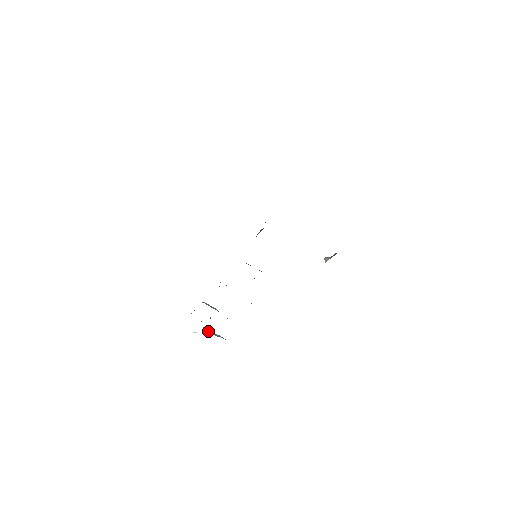
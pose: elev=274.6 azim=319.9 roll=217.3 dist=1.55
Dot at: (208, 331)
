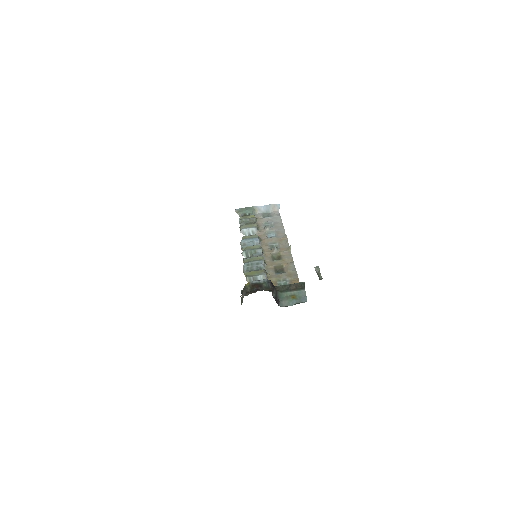
Dot at: (261, 210)
